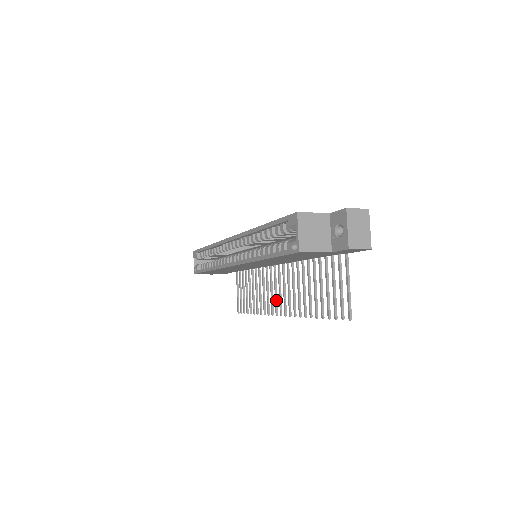
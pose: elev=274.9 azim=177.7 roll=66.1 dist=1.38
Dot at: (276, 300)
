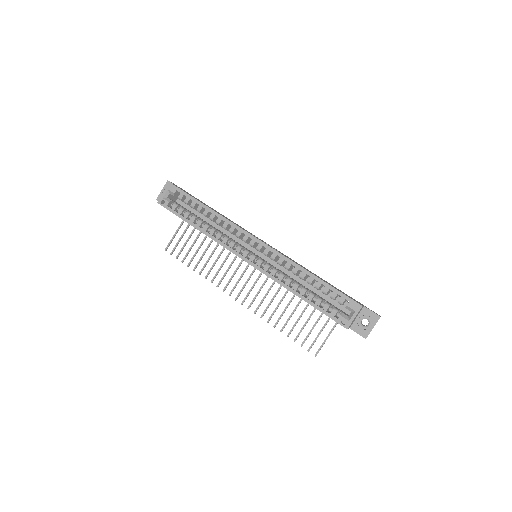
Dot at: occluded
